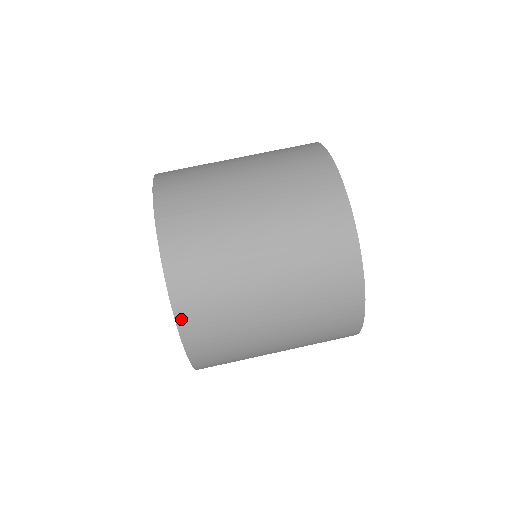
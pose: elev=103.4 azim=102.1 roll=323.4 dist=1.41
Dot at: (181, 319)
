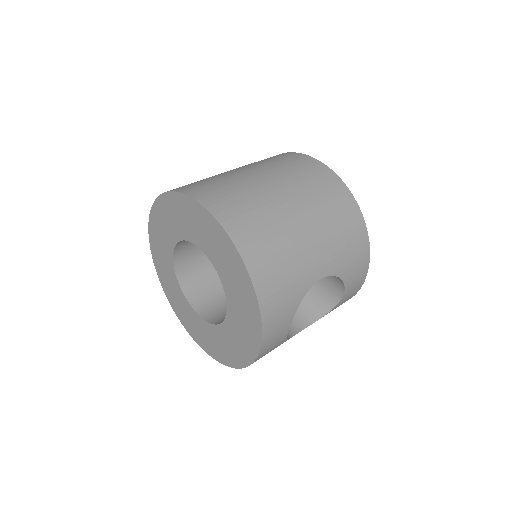
Dot at: (181, 190)
